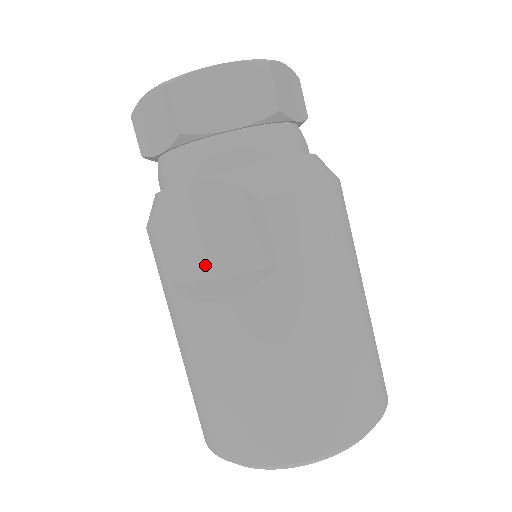
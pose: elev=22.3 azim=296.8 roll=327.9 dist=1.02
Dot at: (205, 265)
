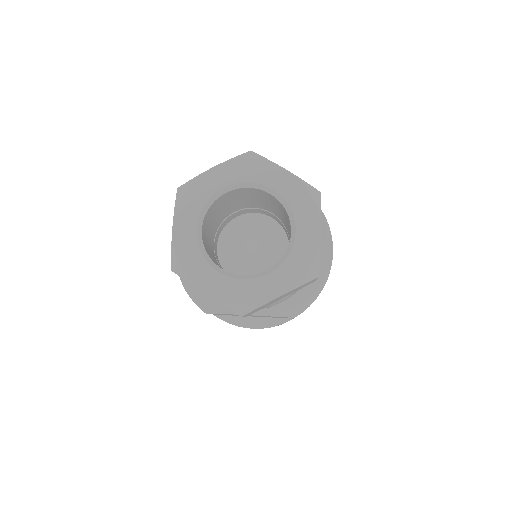
Dot at: occluded
